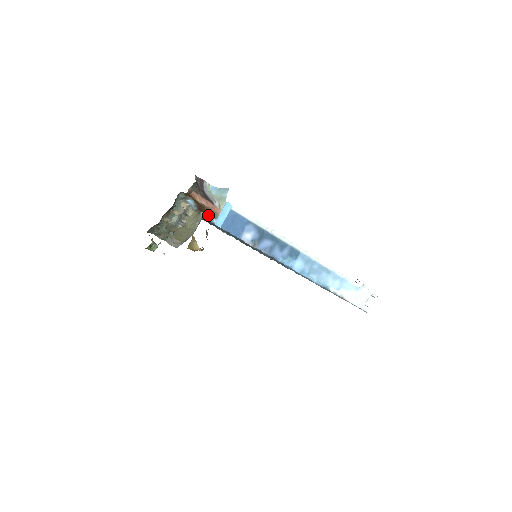
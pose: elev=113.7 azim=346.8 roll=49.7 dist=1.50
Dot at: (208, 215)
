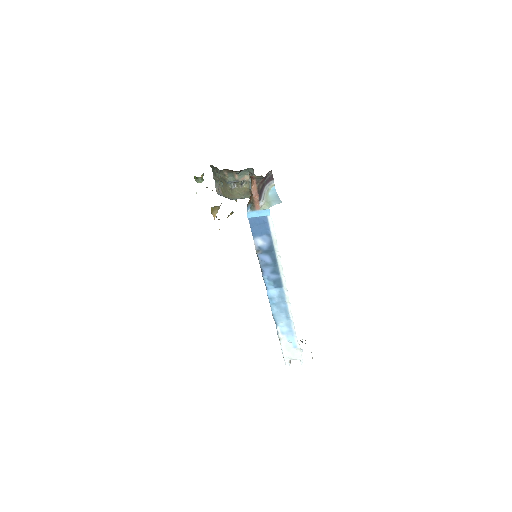
Dot at: (250, 202)
